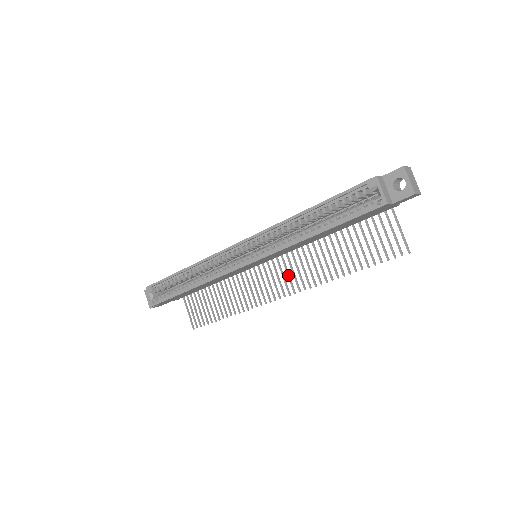
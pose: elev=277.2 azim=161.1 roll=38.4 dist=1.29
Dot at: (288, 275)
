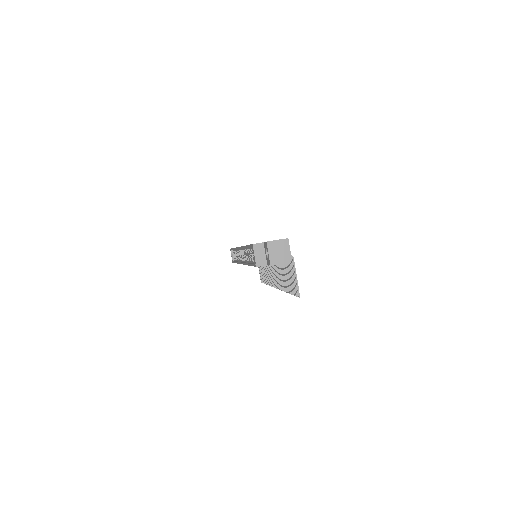
Dot at: (275, 274)
